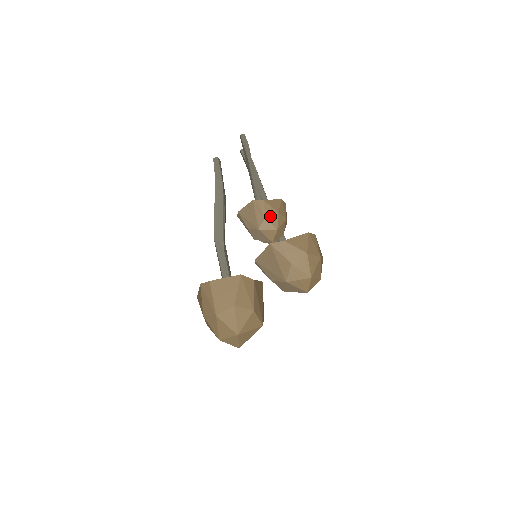
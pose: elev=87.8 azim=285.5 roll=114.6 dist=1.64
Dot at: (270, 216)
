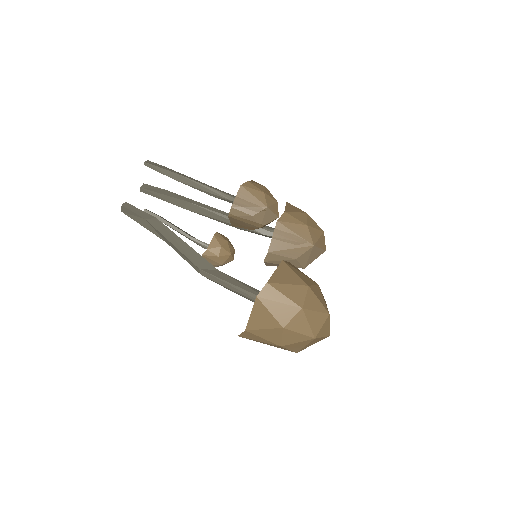
Dot at: (265, 191)
